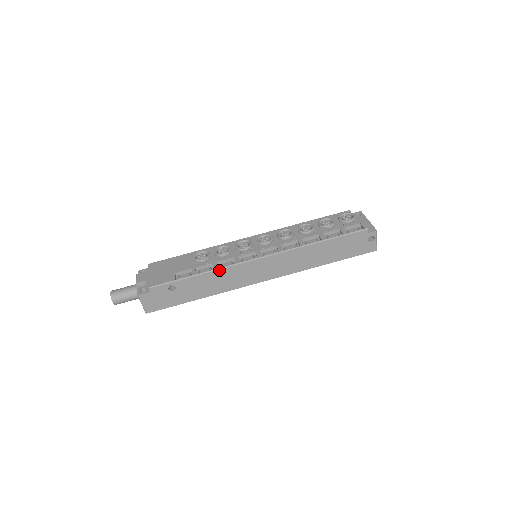
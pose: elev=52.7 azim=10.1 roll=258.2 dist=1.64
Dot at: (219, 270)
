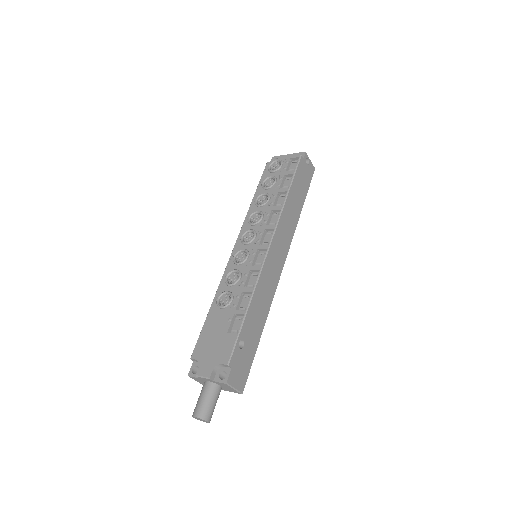
Dot at: (256, 288)
